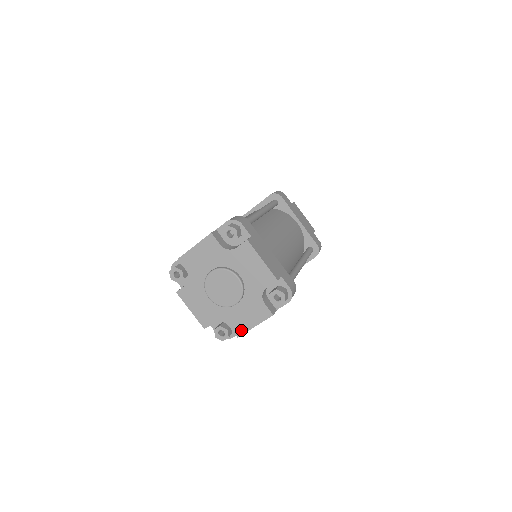
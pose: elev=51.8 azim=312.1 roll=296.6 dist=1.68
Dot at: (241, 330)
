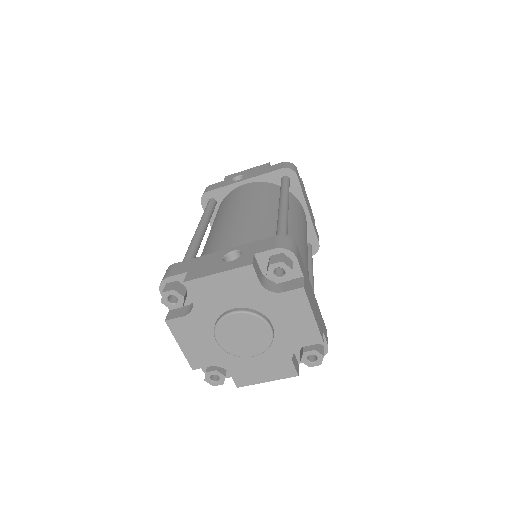
Dot at: (246, 381)
